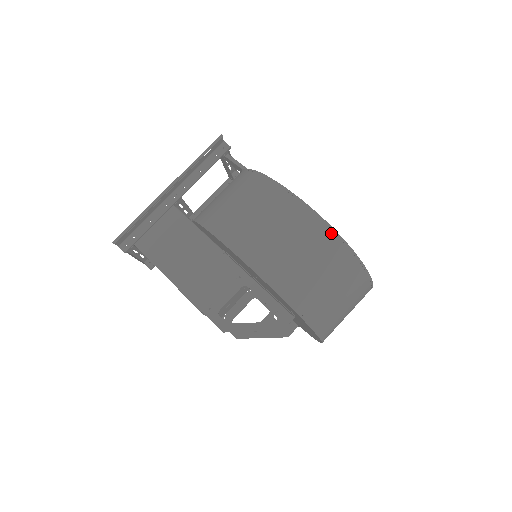
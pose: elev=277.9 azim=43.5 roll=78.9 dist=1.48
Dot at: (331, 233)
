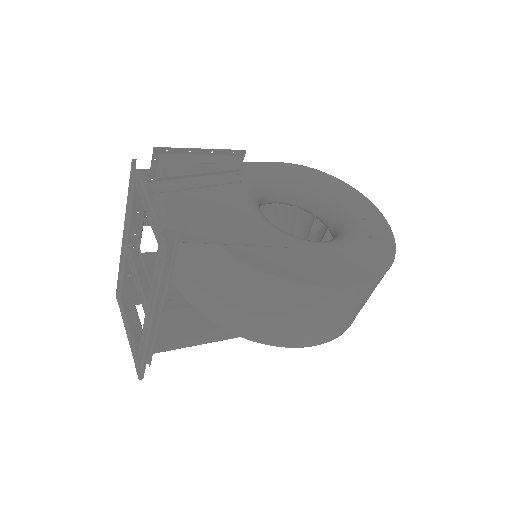
Dot at: (381, 278)
